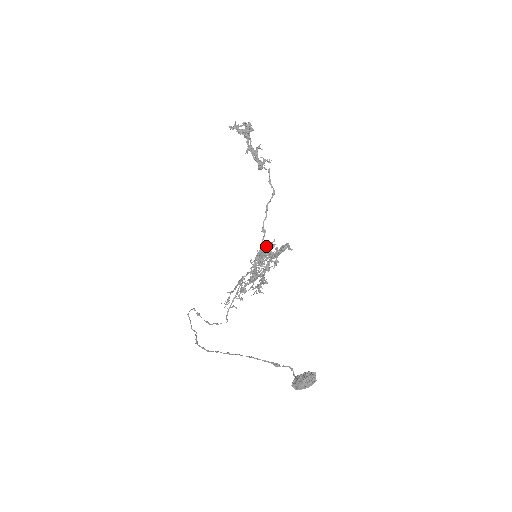
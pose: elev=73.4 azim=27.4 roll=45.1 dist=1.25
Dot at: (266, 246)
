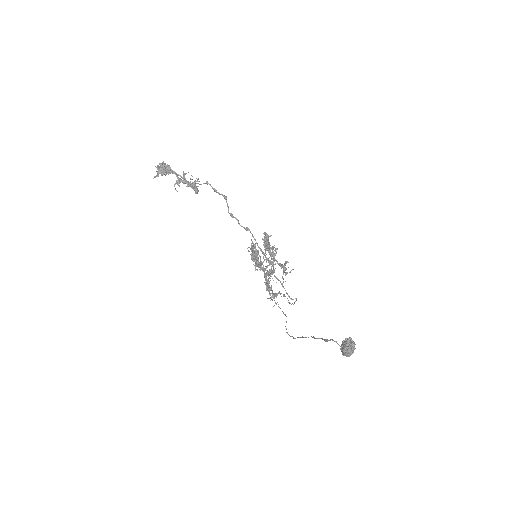
Dot at: (251, 249)
